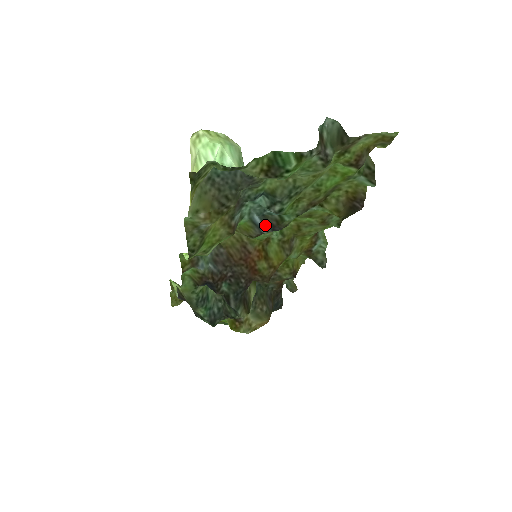
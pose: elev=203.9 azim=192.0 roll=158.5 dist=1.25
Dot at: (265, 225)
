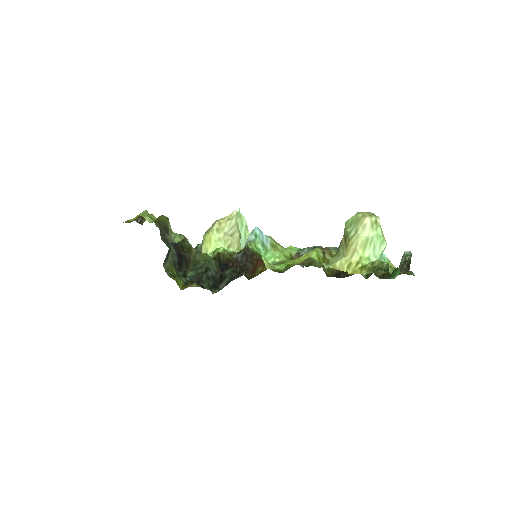
Dot at: occluded
